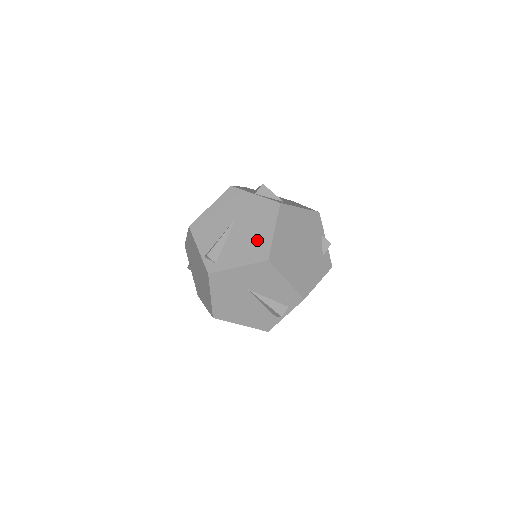
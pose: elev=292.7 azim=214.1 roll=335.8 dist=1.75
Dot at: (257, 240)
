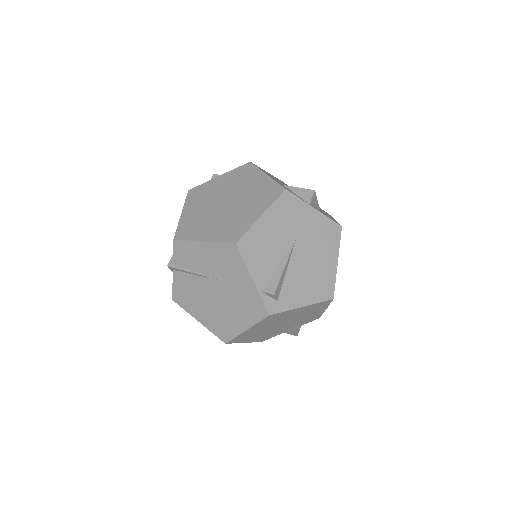
Dot at: (321, 273)
